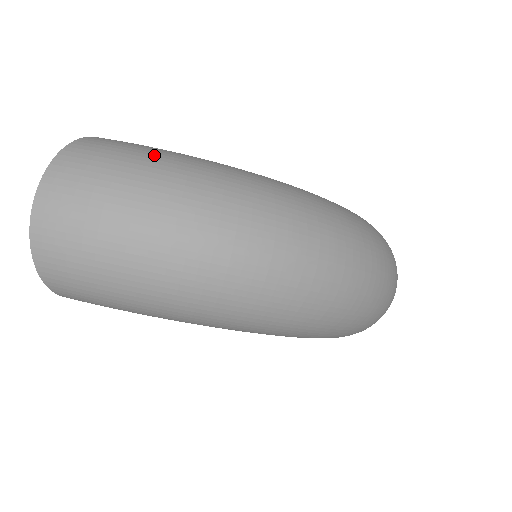
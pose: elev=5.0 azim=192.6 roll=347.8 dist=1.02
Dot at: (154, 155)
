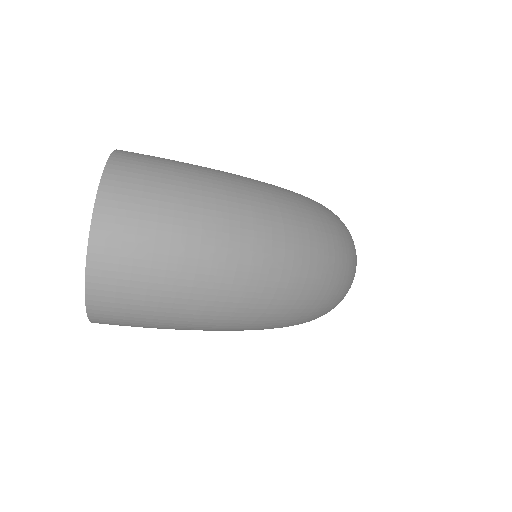
Dot at: (198, 175)
